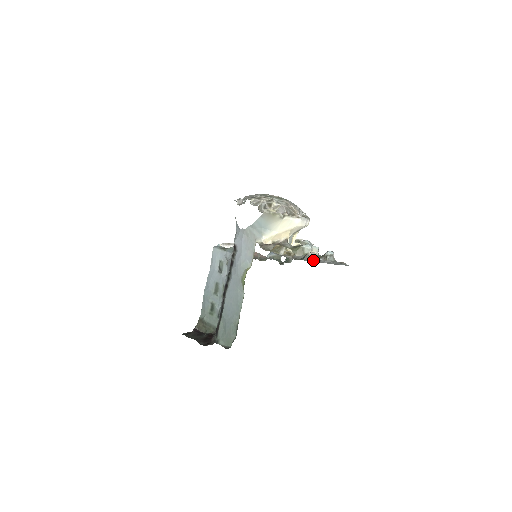
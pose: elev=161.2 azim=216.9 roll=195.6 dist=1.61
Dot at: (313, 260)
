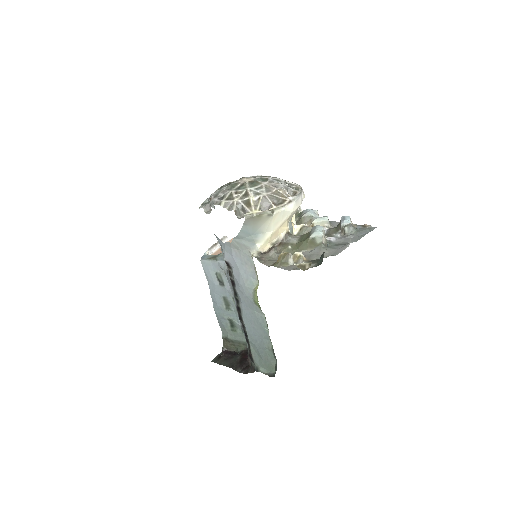
Dot at: (332, 250)
